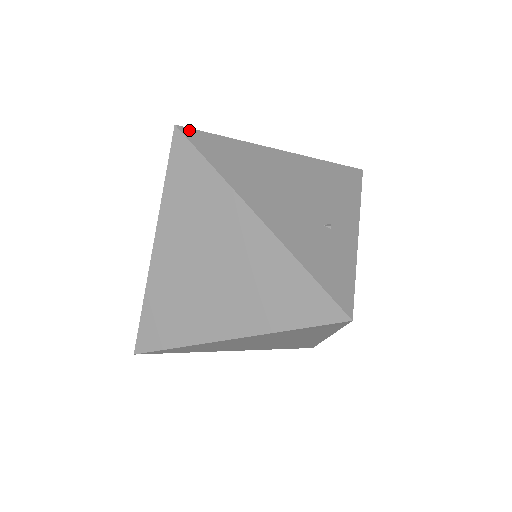
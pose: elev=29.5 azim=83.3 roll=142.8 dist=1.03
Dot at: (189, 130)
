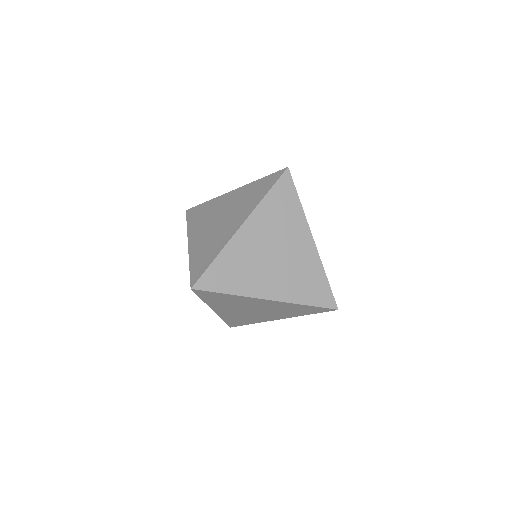
Dot at: occluded
